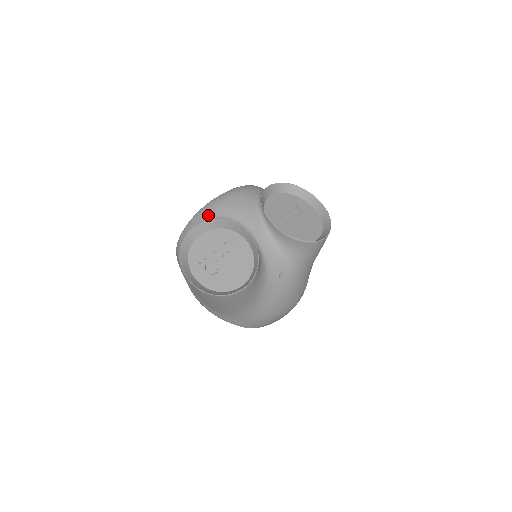
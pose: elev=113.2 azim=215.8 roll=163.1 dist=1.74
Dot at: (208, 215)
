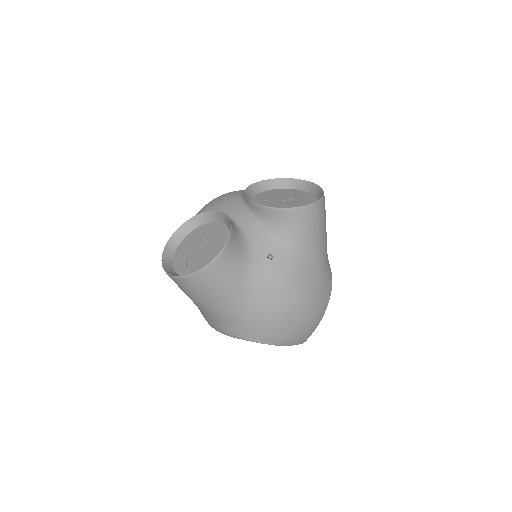
Dot at: occluded
